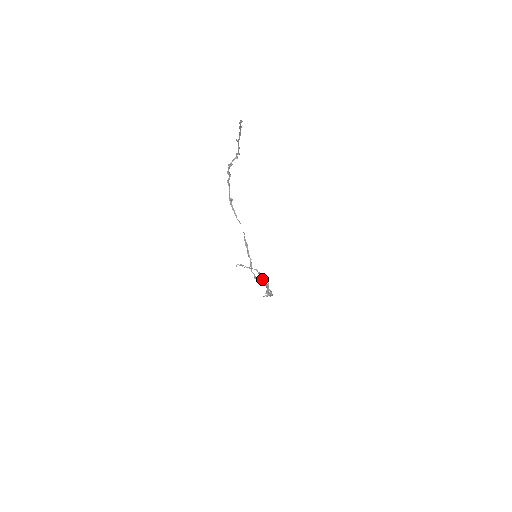
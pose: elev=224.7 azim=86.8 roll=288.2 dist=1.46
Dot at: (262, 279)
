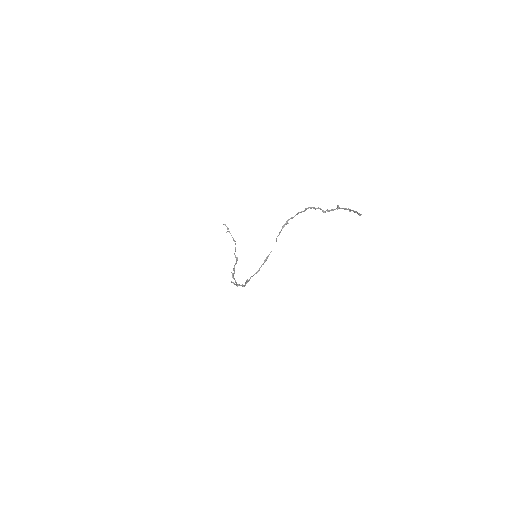
Dot at: occluded
